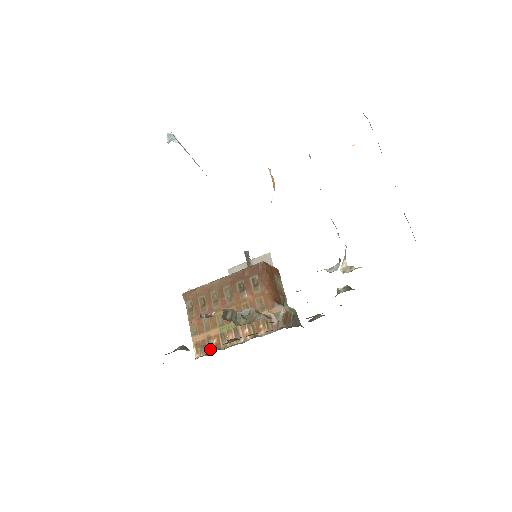
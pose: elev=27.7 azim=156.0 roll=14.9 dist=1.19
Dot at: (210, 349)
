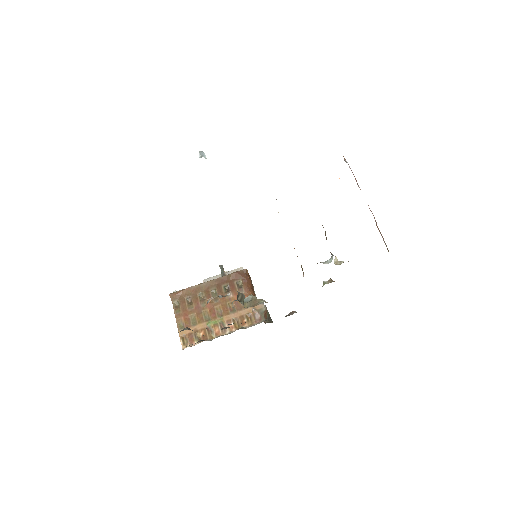
Dot at: (197, 341)
